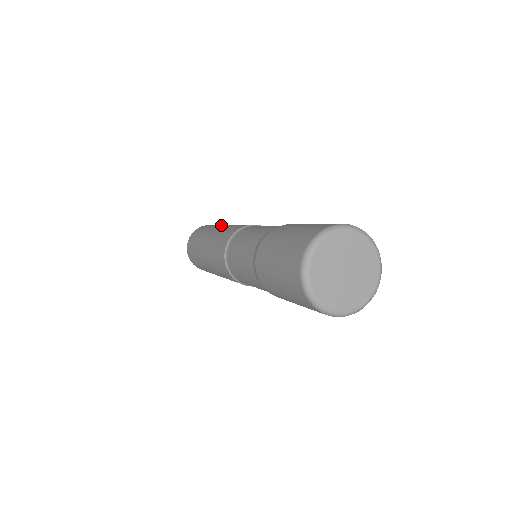
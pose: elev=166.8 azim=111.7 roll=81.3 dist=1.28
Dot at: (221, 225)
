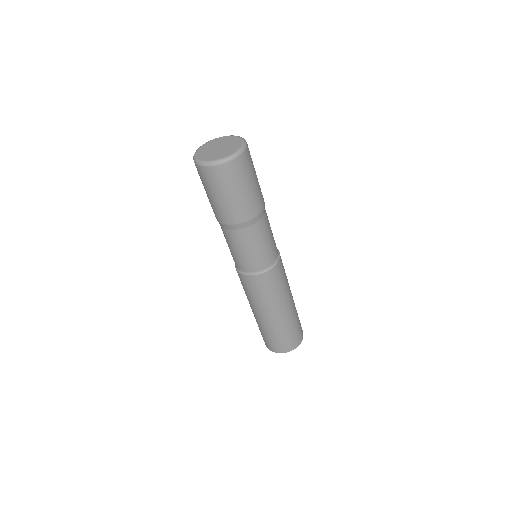
Dot at: occluded
